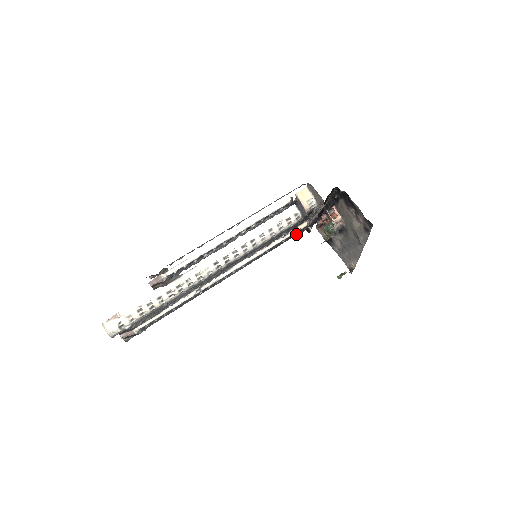
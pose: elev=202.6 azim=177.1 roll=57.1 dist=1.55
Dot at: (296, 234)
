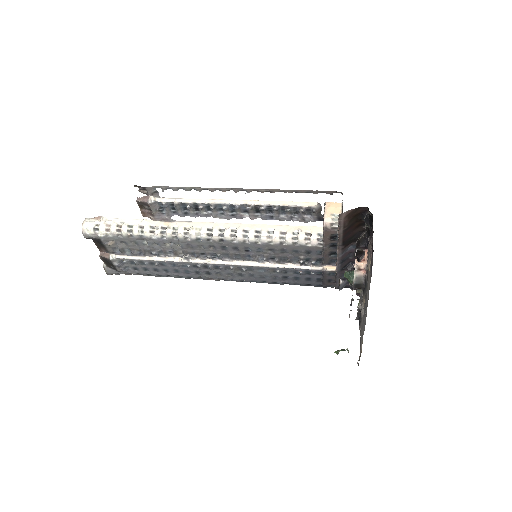
Dot at: (322, 278)
